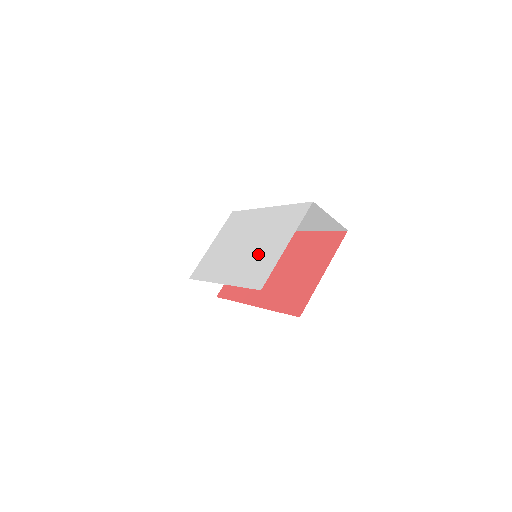
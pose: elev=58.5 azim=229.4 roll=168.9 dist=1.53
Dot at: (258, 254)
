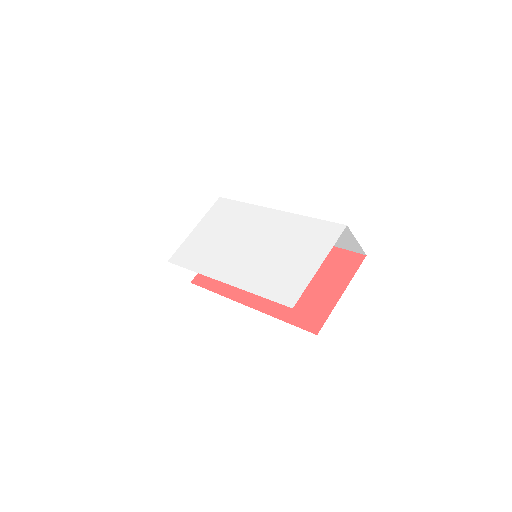
Dot at: (277, 263)
